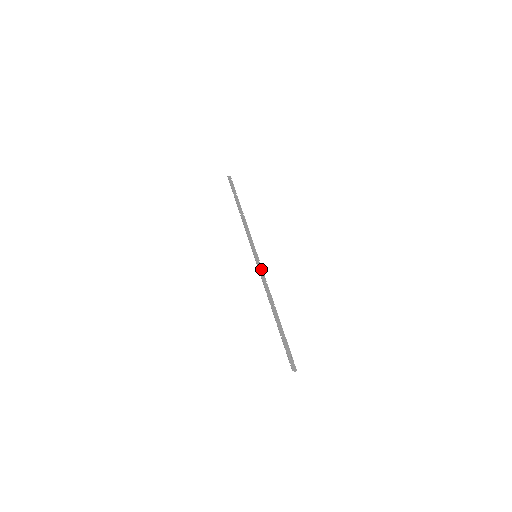
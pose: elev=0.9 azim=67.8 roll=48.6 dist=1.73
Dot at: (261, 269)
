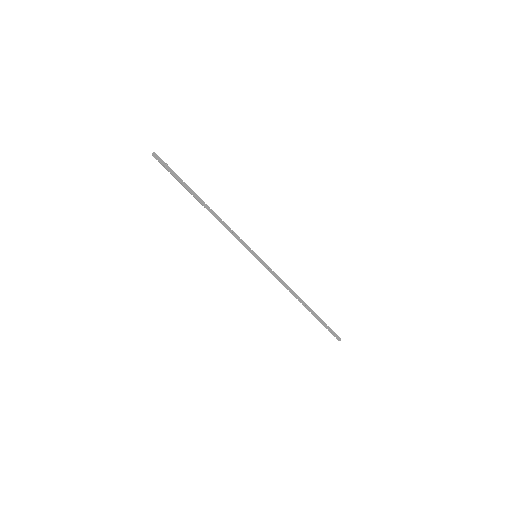
Dot at: (269, 268)
